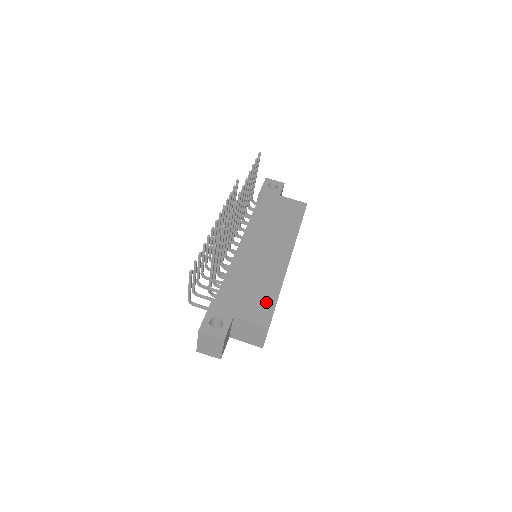
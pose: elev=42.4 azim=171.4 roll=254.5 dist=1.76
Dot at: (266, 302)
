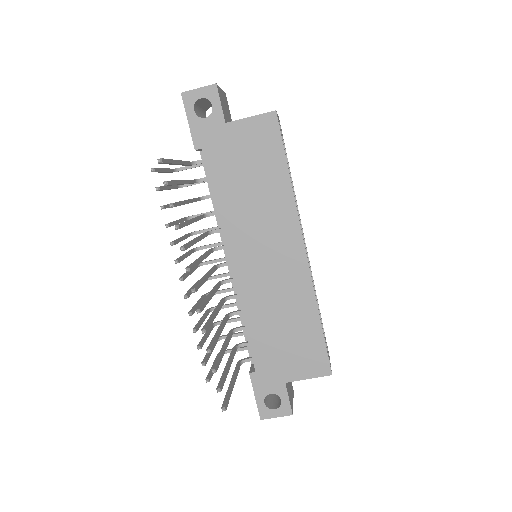
Dot at: (311, 343)
